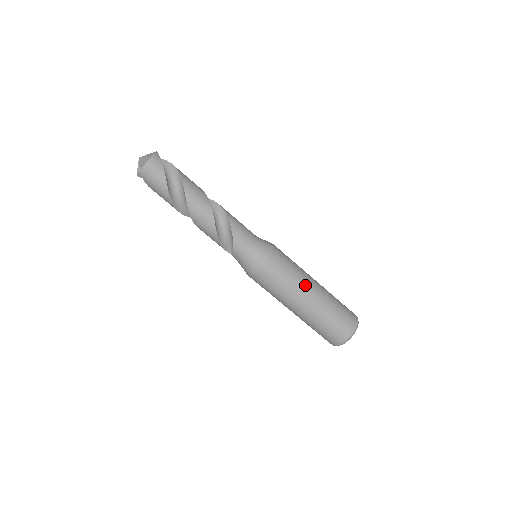
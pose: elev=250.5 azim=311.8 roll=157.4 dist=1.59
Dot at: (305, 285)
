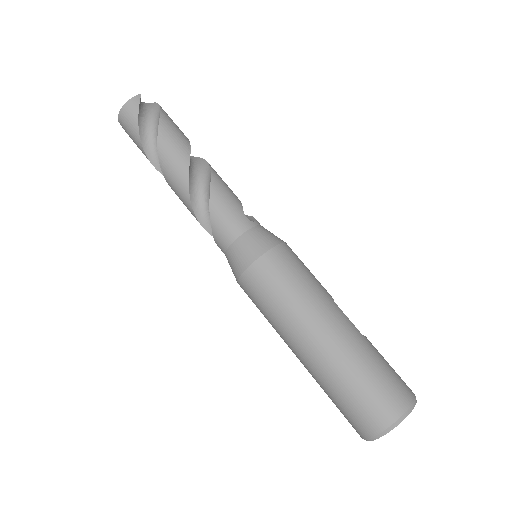
Dot at: (305, 322)
